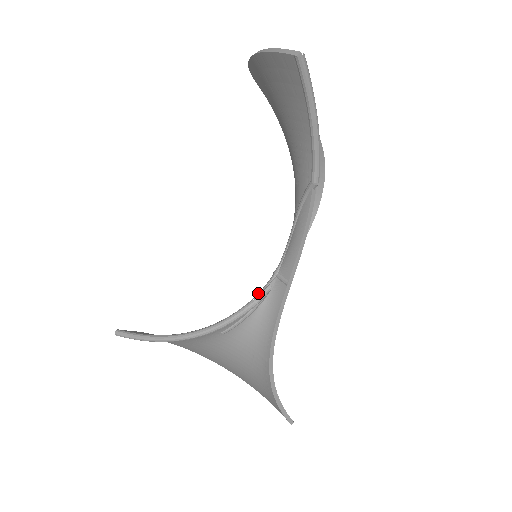
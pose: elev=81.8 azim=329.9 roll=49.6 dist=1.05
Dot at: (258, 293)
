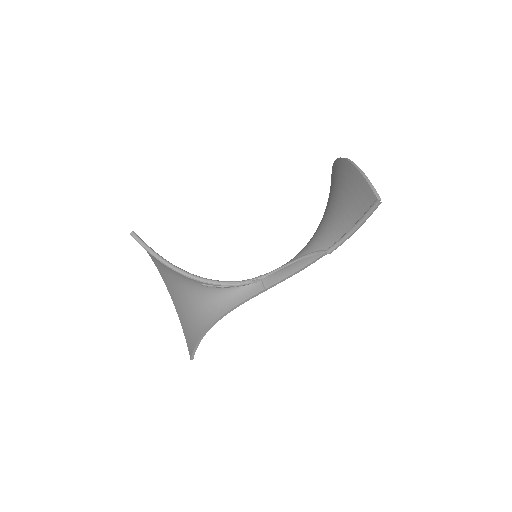
Dot at: (244, 280)
